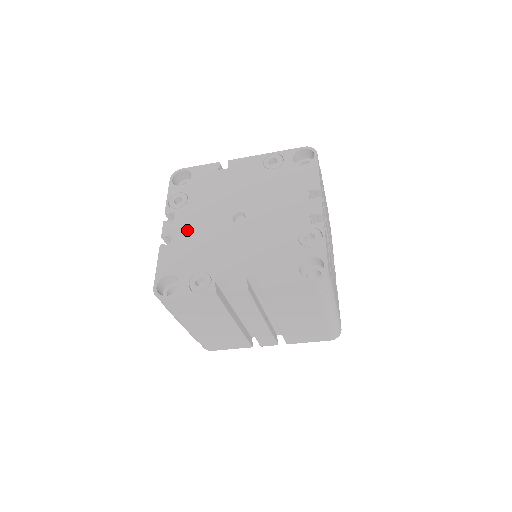
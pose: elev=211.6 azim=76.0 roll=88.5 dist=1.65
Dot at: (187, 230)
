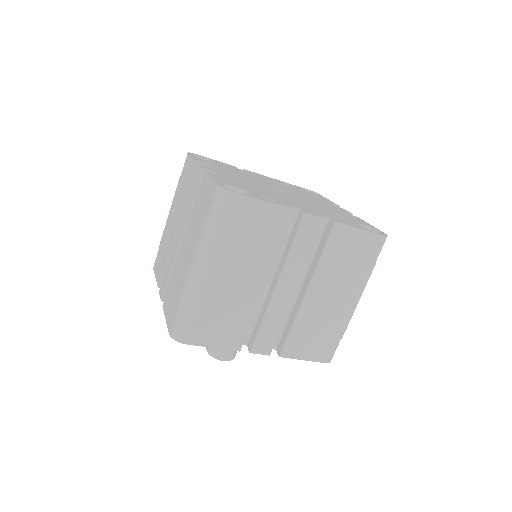
Dot at: (231, 176)
